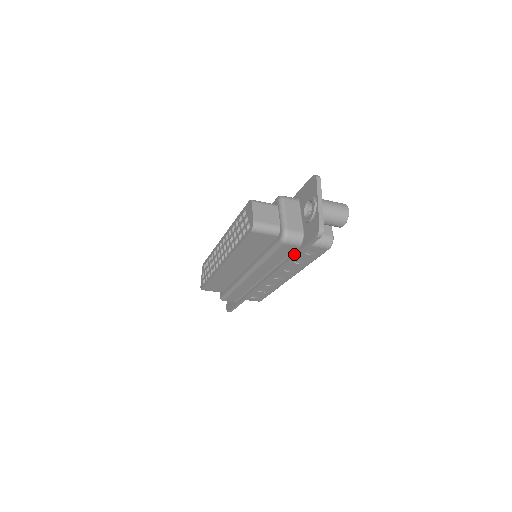
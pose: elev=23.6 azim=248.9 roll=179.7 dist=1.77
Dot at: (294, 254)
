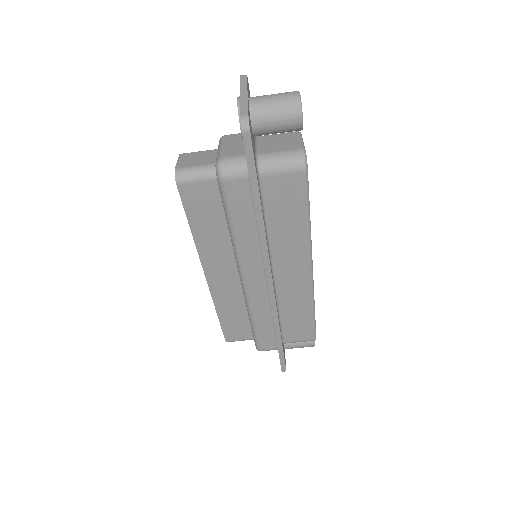
Dot at: (252, 196)
